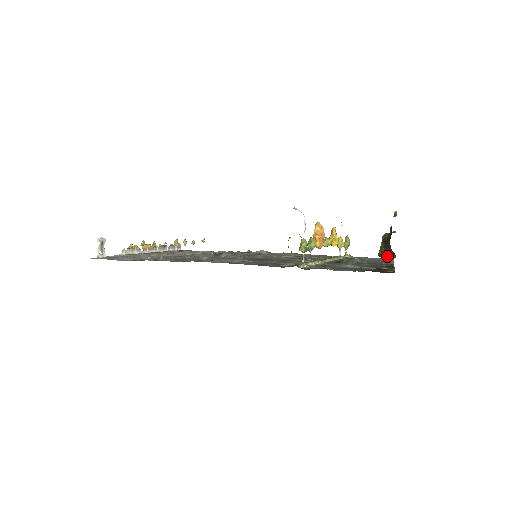
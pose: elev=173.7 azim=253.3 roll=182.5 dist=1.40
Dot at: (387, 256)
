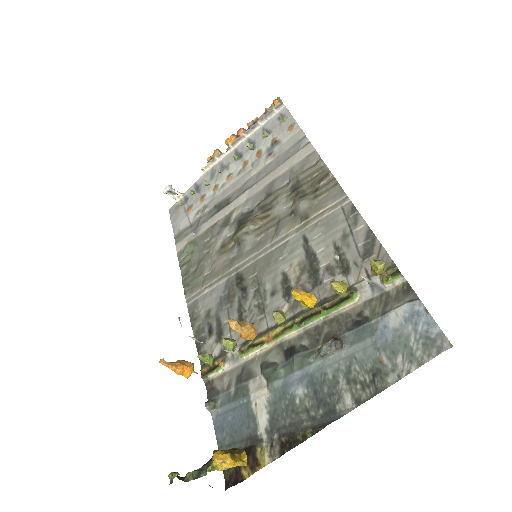
Dot at: occluded
